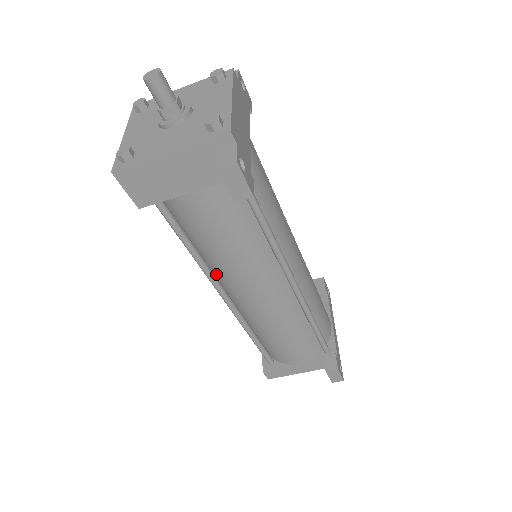
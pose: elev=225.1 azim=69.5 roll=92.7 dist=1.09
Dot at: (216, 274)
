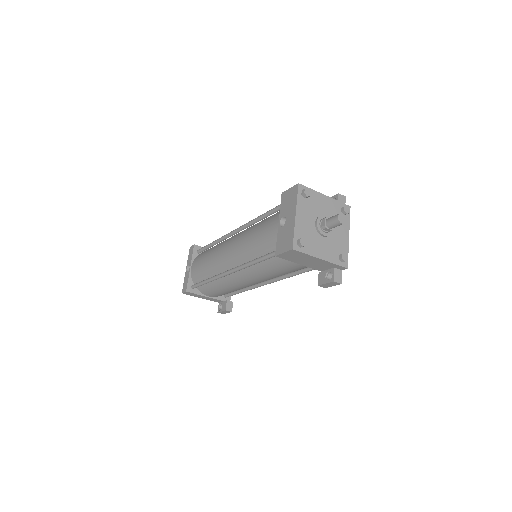
Dot at: occluded
